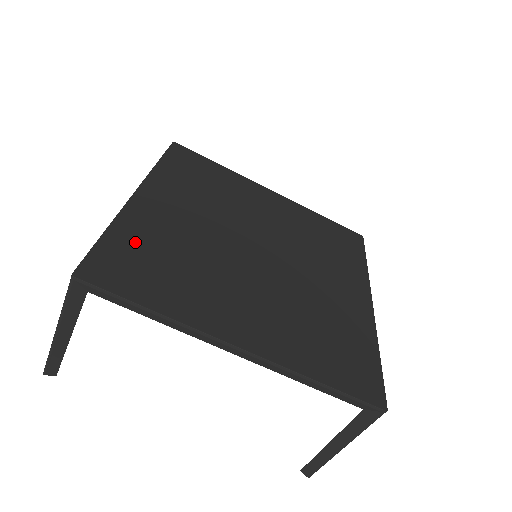
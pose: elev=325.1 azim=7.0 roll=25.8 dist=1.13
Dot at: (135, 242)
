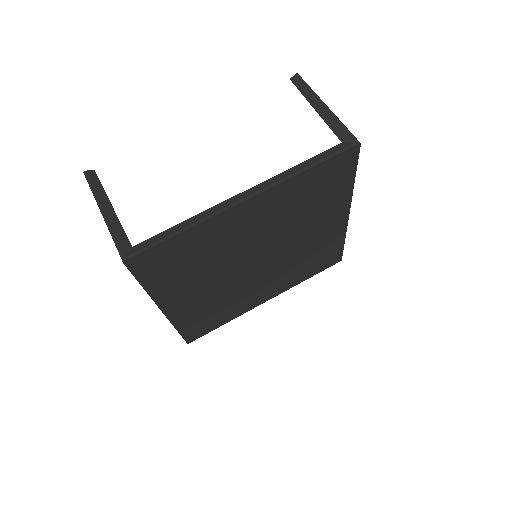
Dot at: (189, 245)
